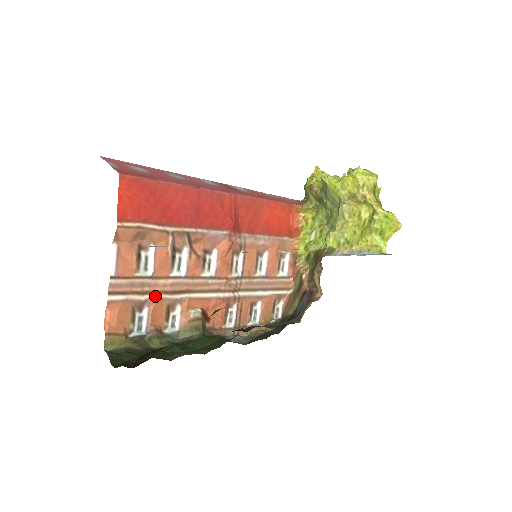
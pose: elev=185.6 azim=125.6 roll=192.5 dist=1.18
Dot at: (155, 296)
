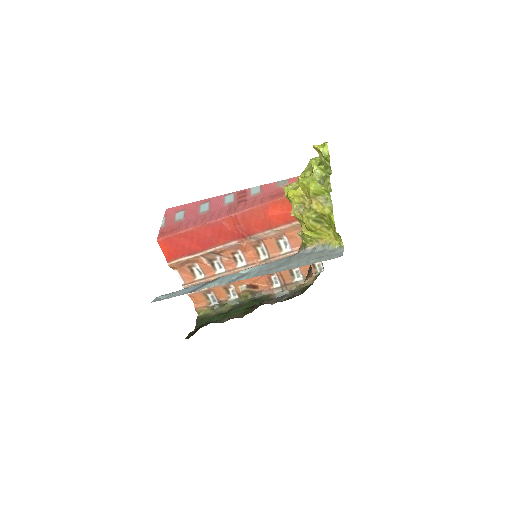
Dot at: occluded
